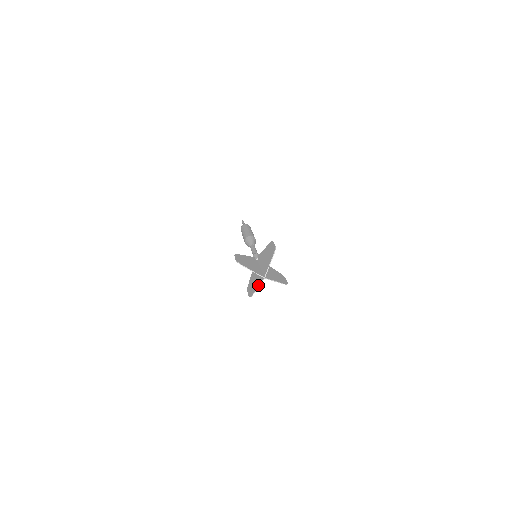
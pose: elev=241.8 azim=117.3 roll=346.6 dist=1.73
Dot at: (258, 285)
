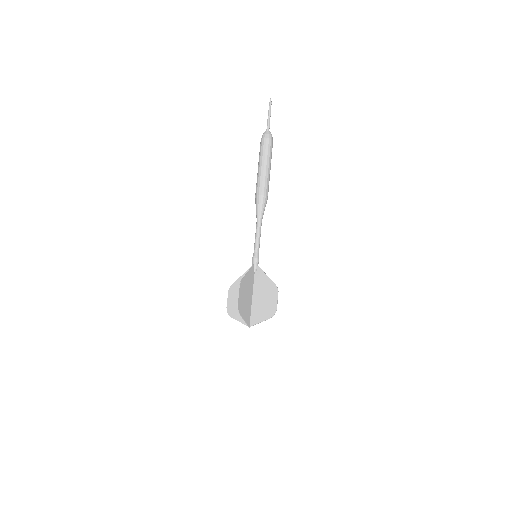
Dot at: occluded
